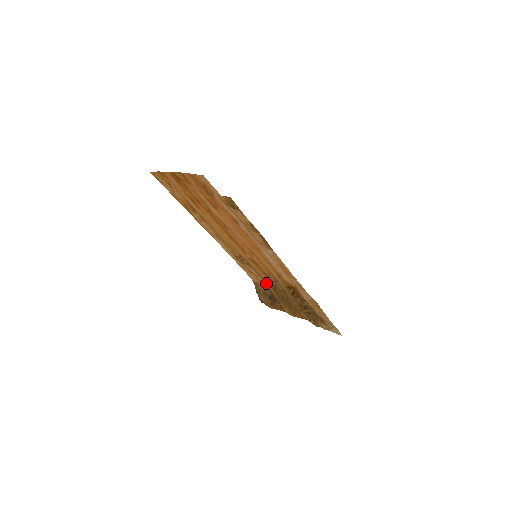
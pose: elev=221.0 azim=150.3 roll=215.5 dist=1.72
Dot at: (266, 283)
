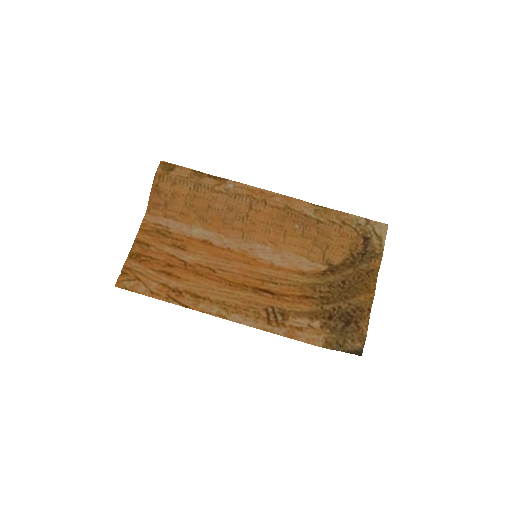
Dot at: (324, 321)
